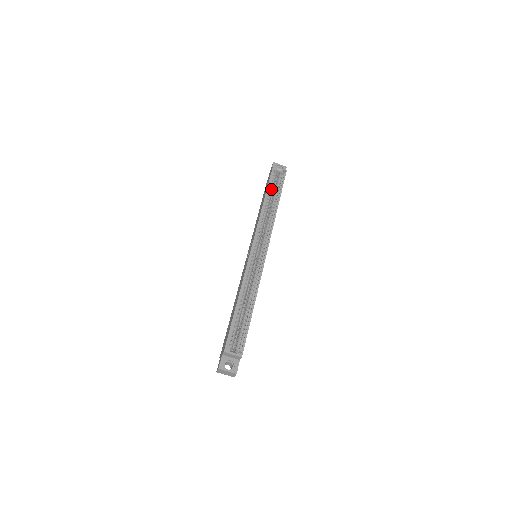
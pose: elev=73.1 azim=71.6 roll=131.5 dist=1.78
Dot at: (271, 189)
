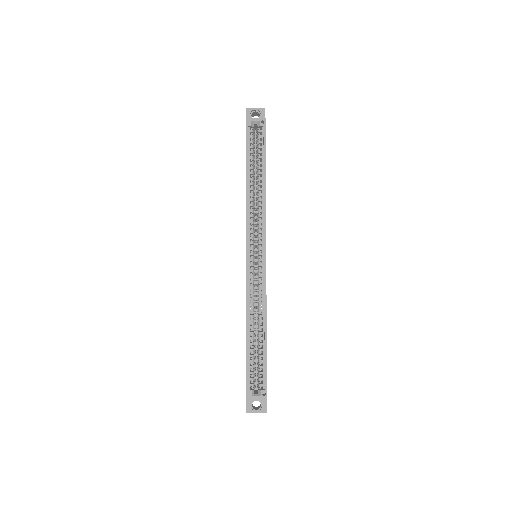
Dot at: (251, 158)
